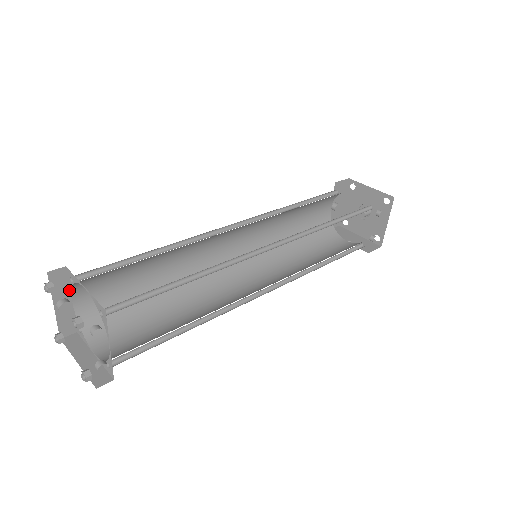
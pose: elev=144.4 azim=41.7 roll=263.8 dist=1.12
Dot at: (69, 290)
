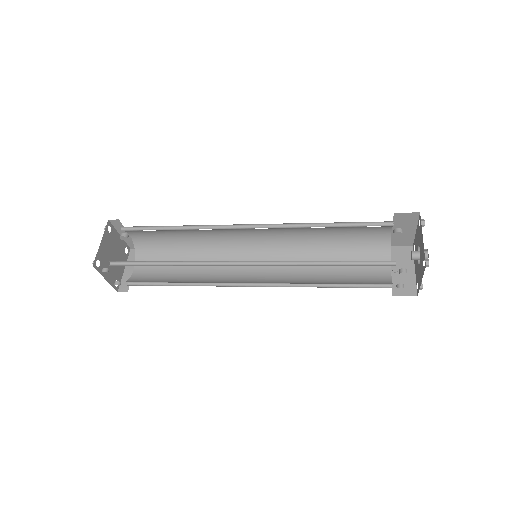
Dot at: occluded
